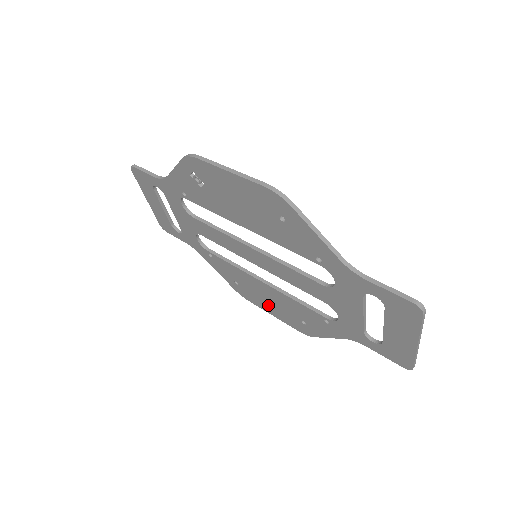
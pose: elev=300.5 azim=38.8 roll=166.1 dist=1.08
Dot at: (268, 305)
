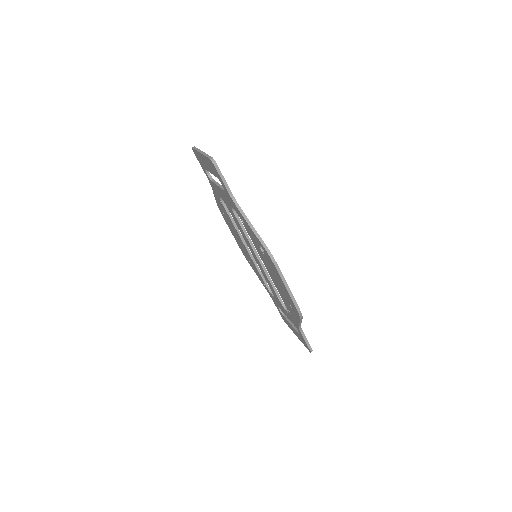
Dot at: (235, 236)
